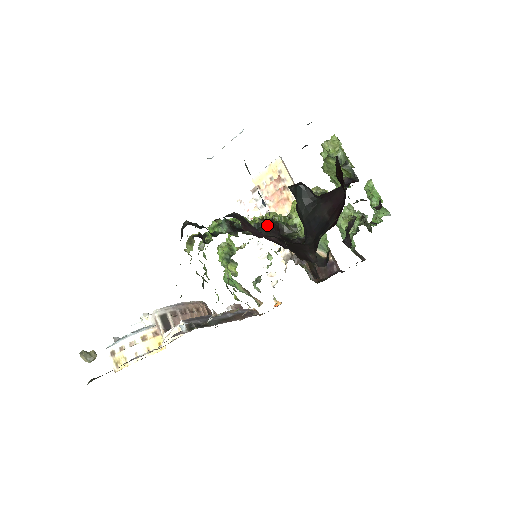
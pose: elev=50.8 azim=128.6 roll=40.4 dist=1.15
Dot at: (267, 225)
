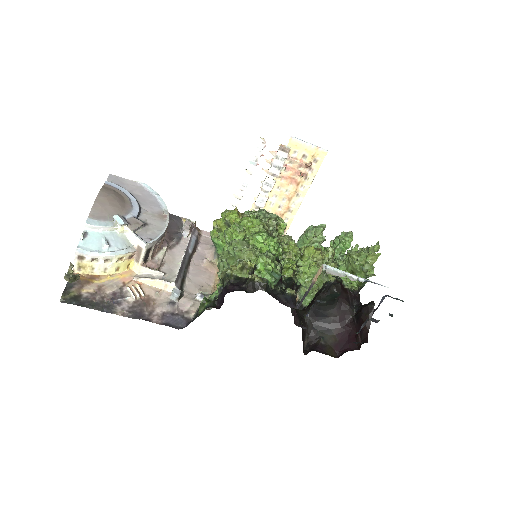
Dot at: (293, 277)
